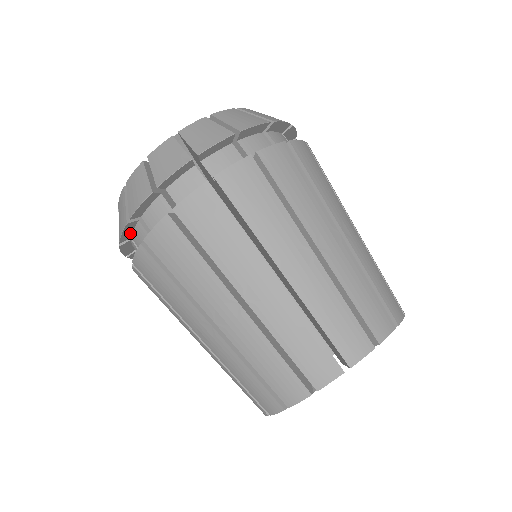
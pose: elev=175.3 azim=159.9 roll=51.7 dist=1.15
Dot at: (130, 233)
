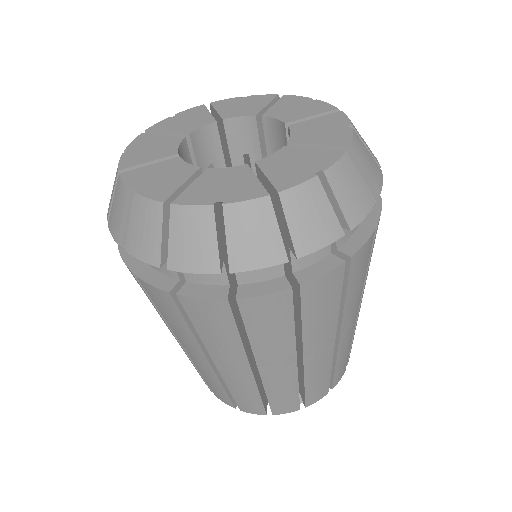
Dot at: occluded
